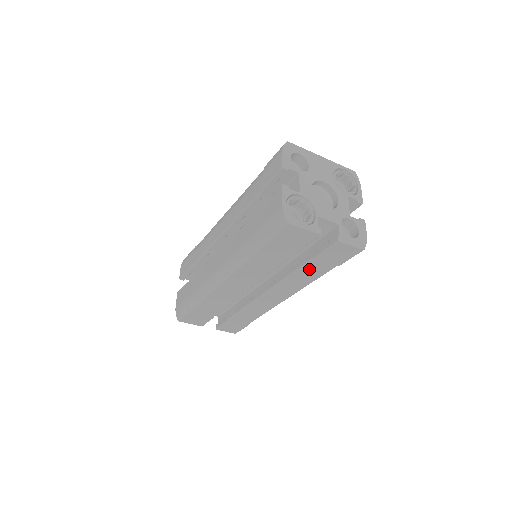
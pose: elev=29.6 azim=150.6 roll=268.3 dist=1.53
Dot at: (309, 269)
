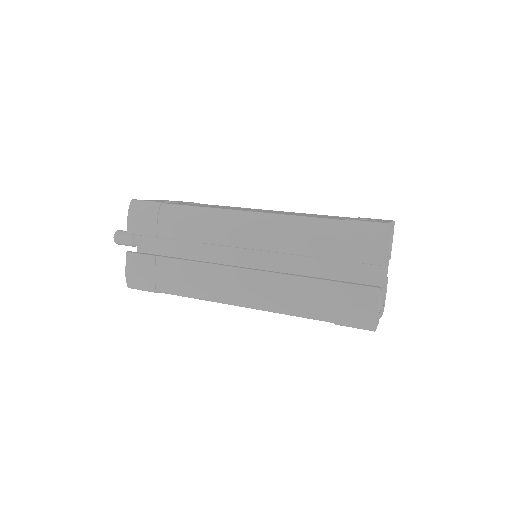
Dot at: occluded
